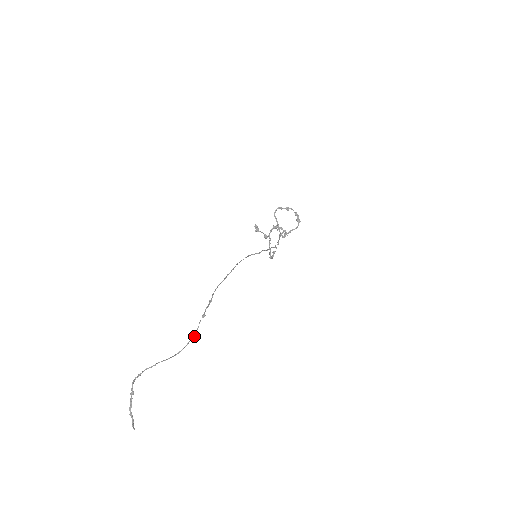
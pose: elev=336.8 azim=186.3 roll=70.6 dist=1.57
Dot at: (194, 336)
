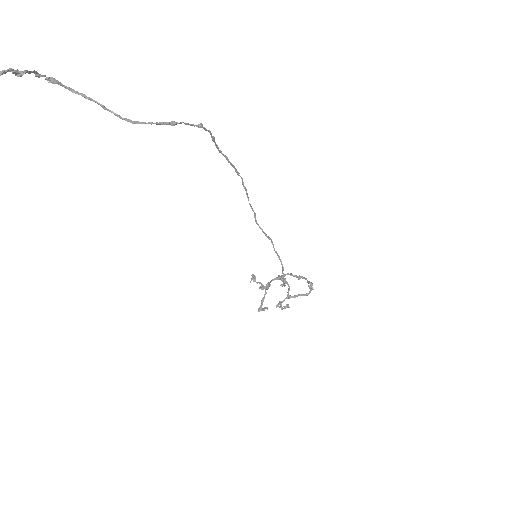
Dot at: (173, 123)
